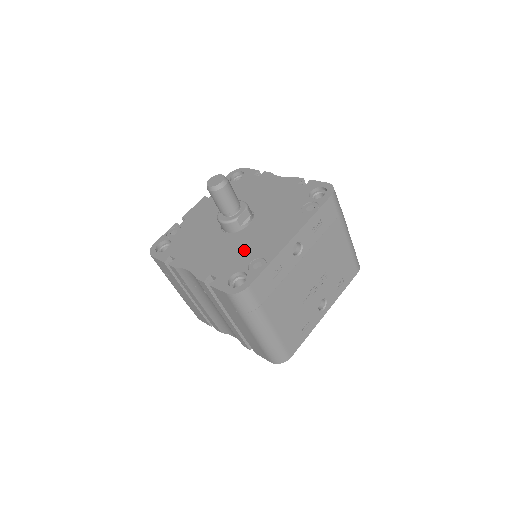
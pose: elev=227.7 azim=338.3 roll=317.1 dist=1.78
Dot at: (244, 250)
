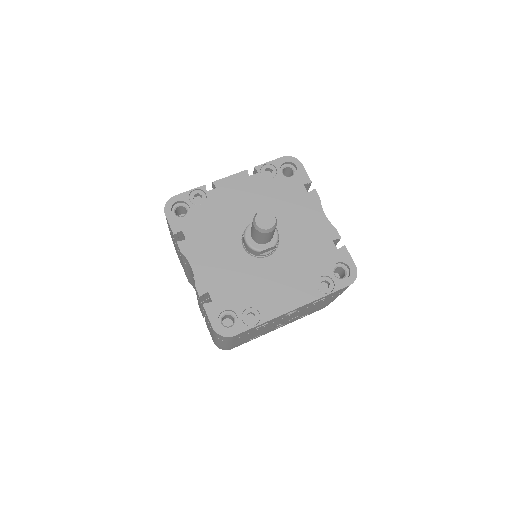
Dot at: (249, 288)
